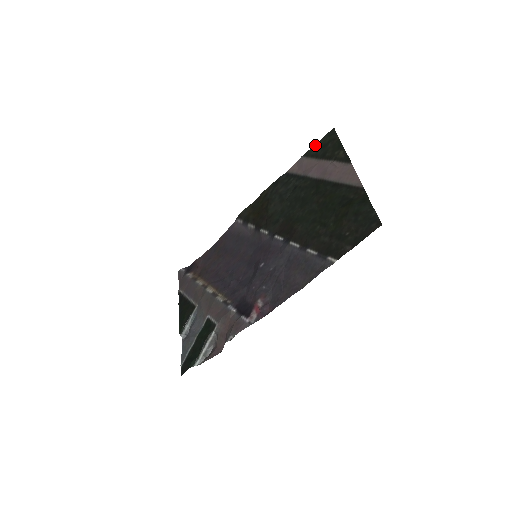
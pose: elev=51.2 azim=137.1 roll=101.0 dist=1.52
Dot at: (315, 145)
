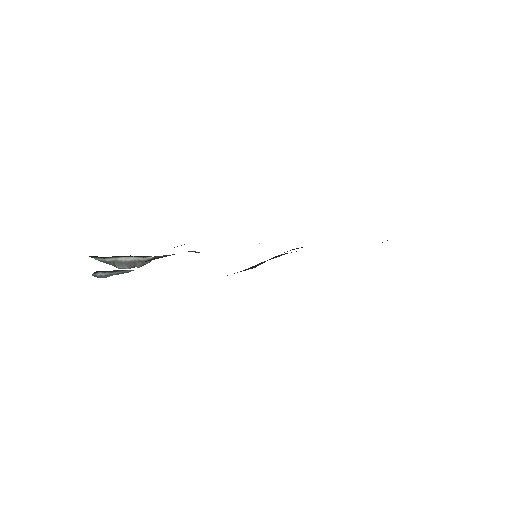
Dot at: occluded
